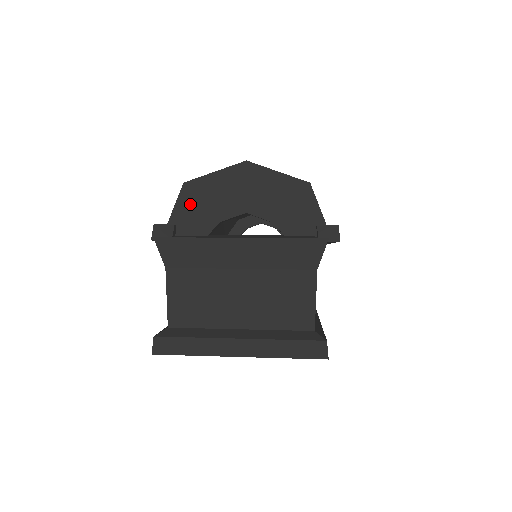
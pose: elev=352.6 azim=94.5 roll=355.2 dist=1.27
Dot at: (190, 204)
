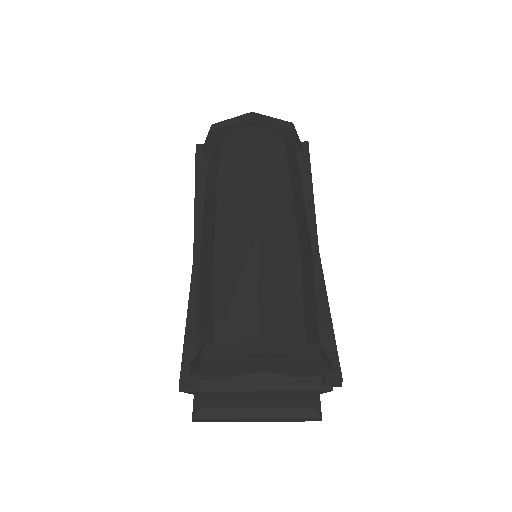
Dot at: (209, 370)
